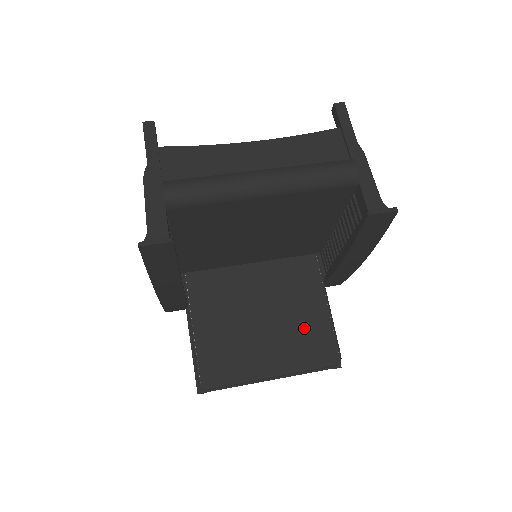
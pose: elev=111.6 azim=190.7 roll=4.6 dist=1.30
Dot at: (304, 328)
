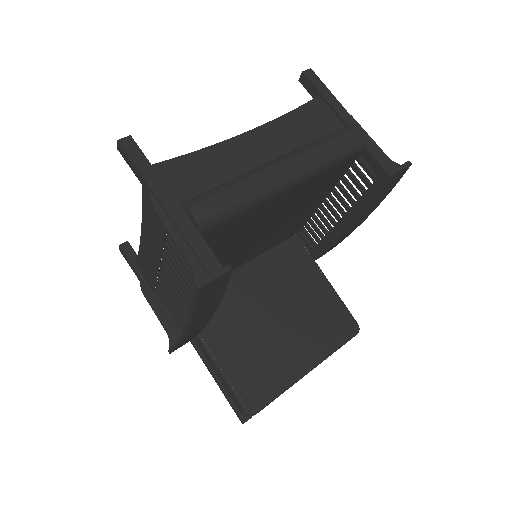
Dot at: (316, 311)
